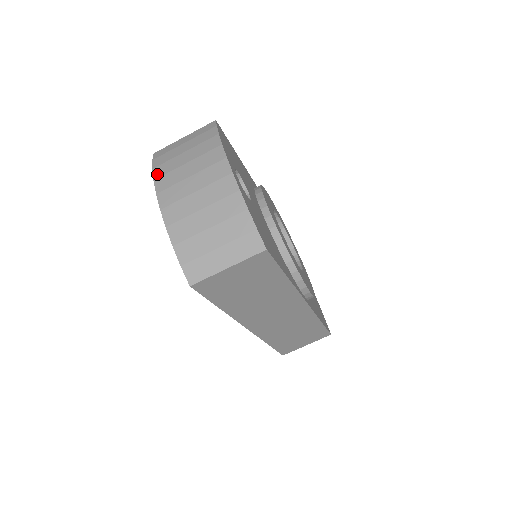
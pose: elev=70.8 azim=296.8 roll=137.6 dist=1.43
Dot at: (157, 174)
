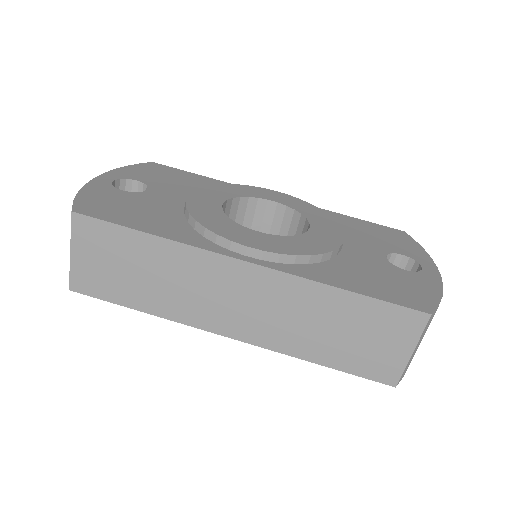
Dot at: occluded
